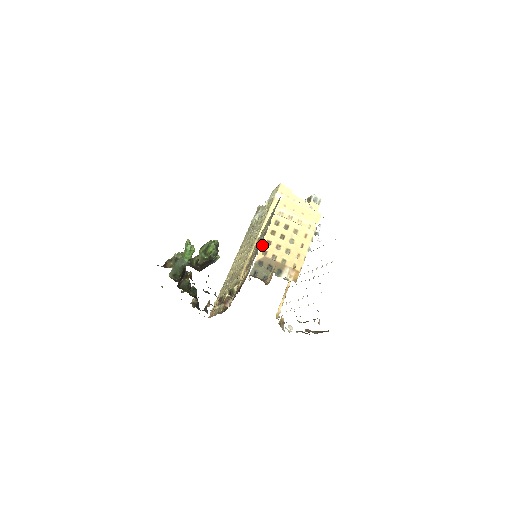
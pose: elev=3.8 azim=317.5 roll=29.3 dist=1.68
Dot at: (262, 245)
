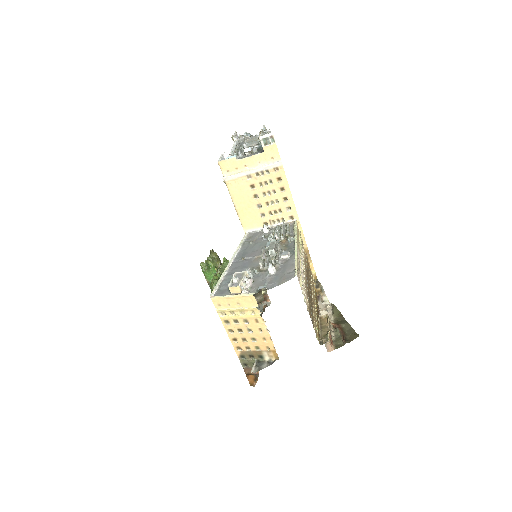
Dot at: (232, 344)
